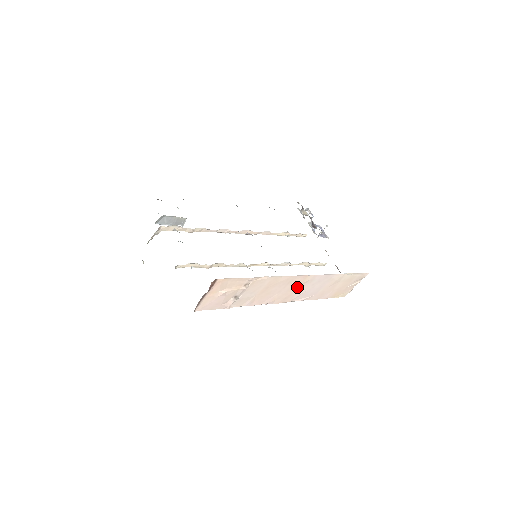
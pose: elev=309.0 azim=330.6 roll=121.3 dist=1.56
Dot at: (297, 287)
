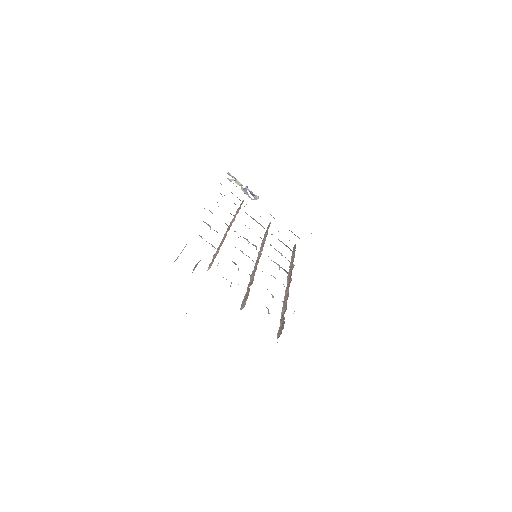
Dot at: occluded
